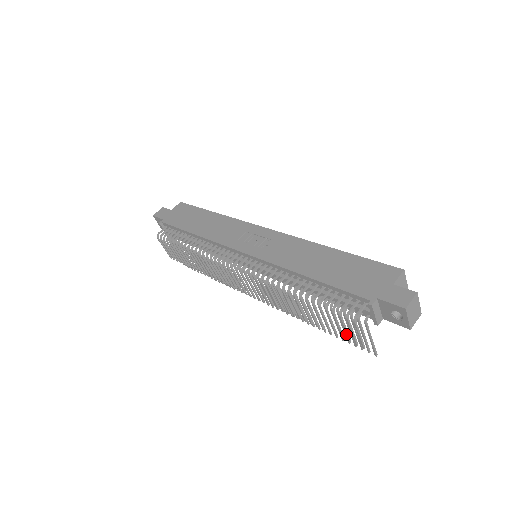
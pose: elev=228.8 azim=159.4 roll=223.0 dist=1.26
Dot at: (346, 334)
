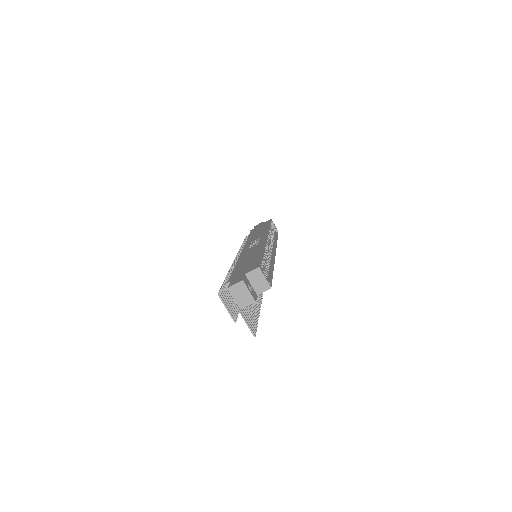
Dot at: (231, 309)
